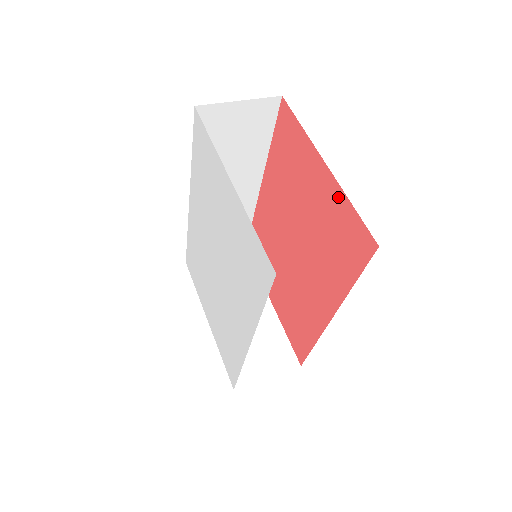
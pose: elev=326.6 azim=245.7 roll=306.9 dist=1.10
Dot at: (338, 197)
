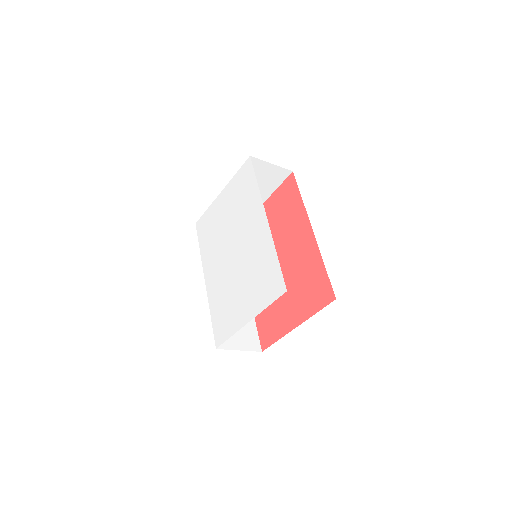
Dot at: (273, 198)
